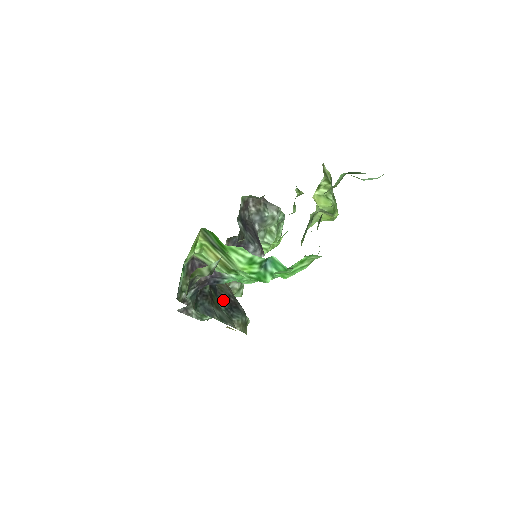
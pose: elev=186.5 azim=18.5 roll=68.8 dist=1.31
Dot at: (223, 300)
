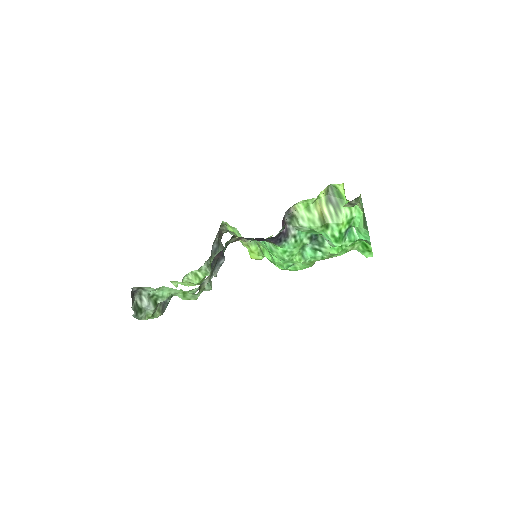
Dot at: occluded
